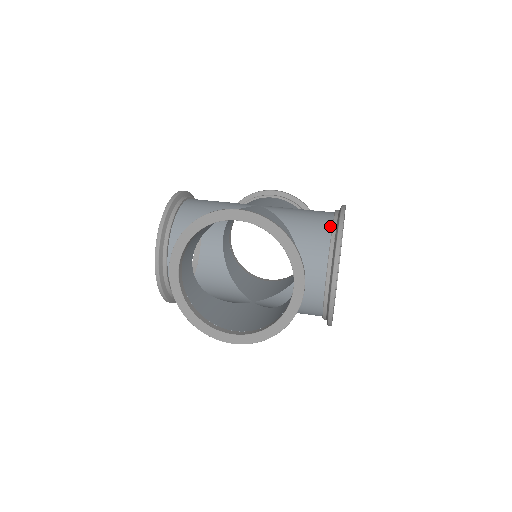
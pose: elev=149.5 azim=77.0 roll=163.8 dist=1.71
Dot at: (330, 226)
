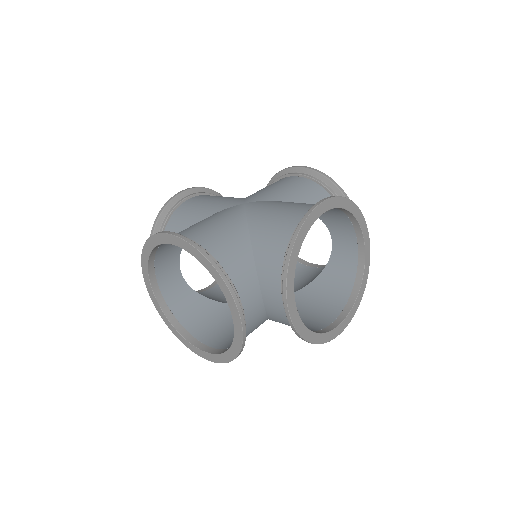
Dot at: (292, 234)
